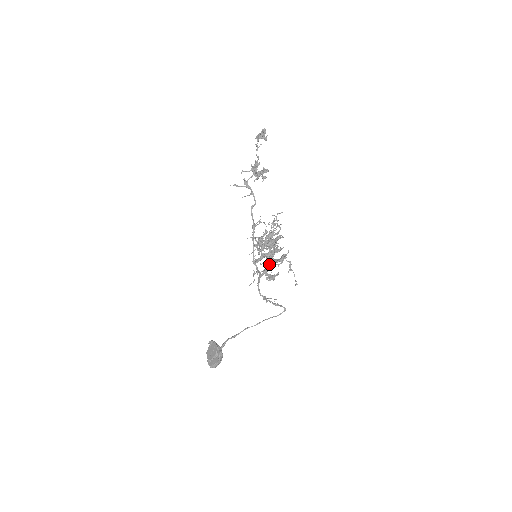
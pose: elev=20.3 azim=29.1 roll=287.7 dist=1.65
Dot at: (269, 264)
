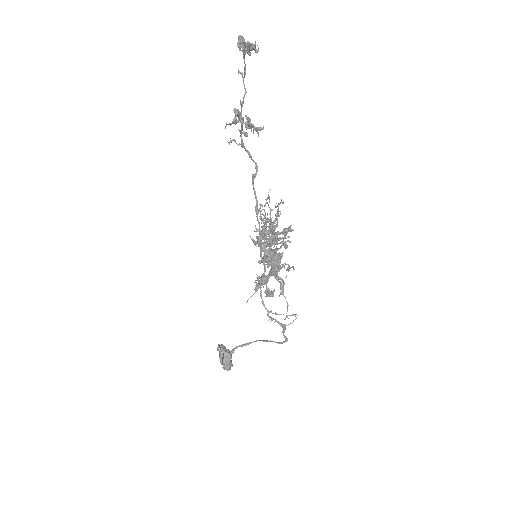
Dot at: occluded
